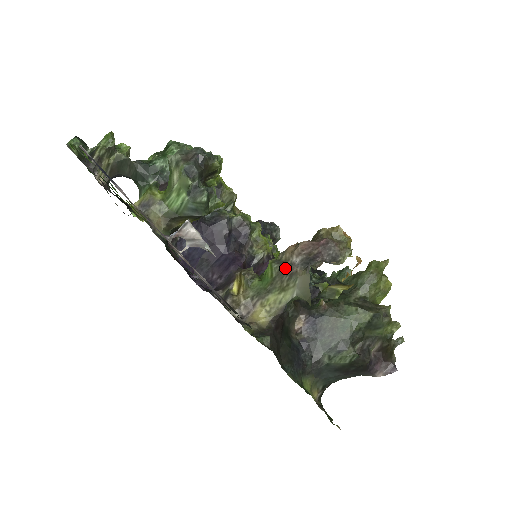
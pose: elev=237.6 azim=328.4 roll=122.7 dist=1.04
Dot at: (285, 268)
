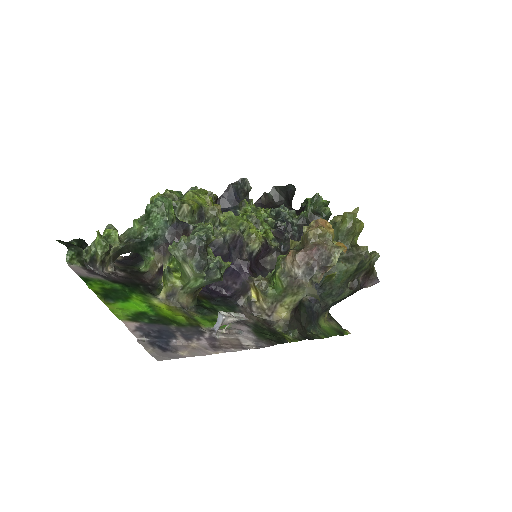
Dot at: (292, 281)
